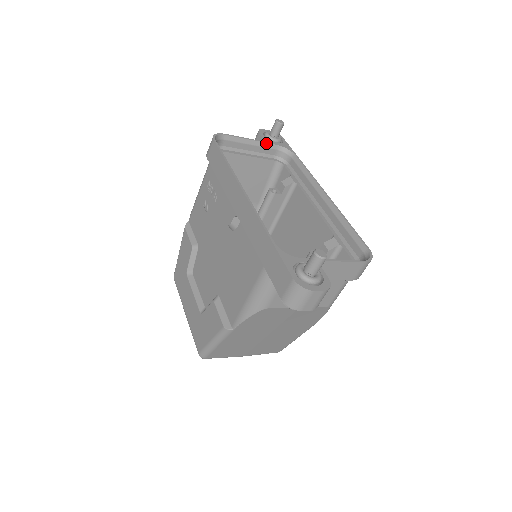
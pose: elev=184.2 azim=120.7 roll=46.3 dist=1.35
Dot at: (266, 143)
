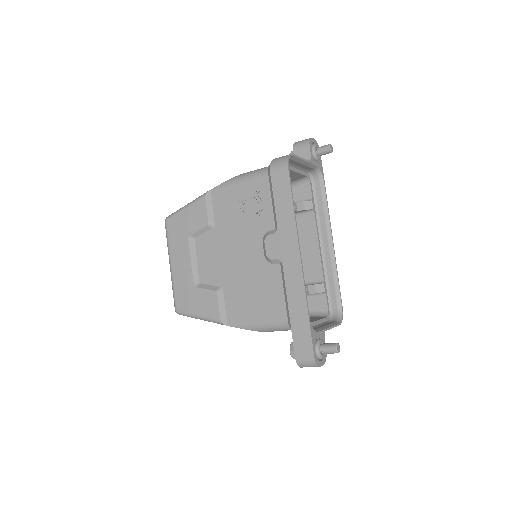
Dot at: (312, 164)
